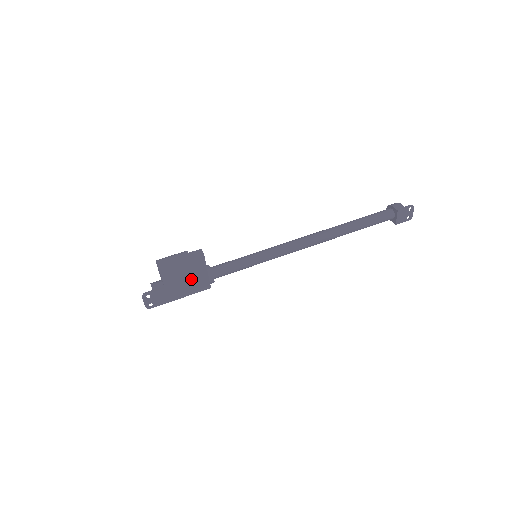
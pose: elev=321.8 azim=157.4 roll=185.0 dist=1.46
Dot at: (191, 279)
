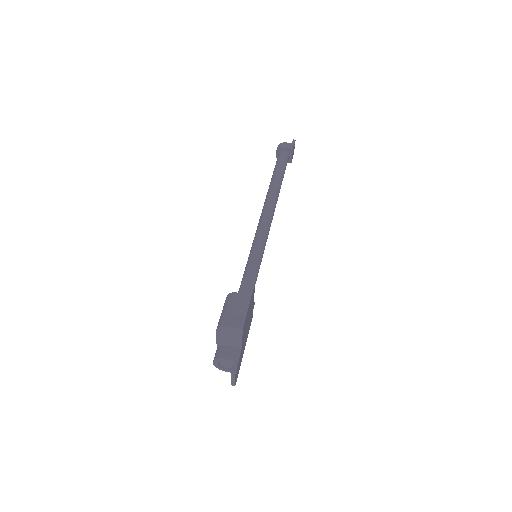
Dot at: (249, 319)
